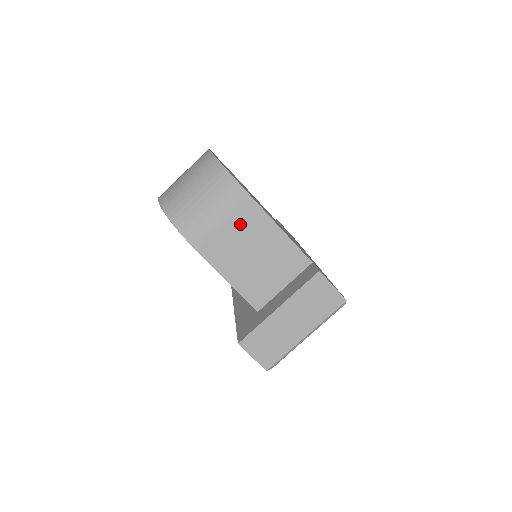
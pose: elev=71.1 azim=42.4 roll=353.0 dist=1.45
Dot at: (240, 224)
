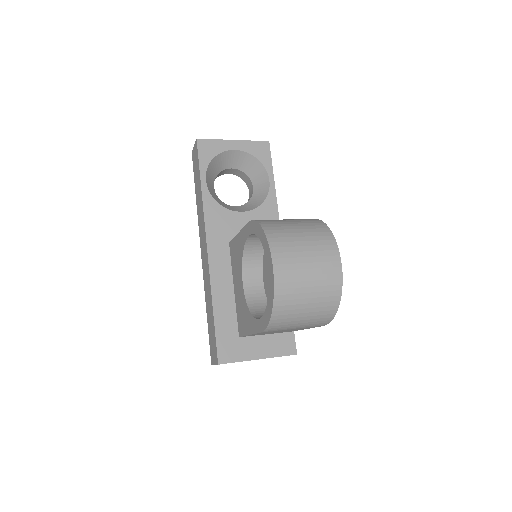
Dot at: occluded
